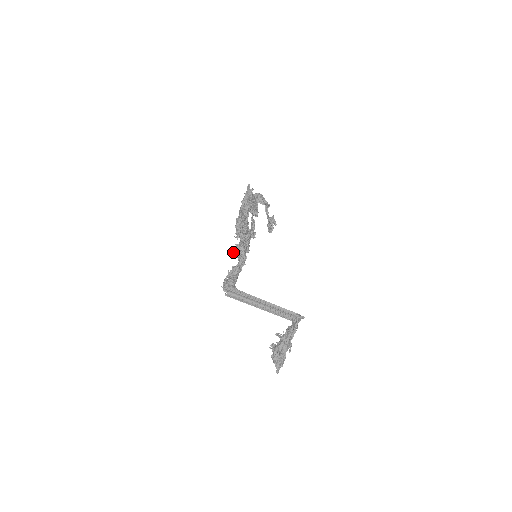
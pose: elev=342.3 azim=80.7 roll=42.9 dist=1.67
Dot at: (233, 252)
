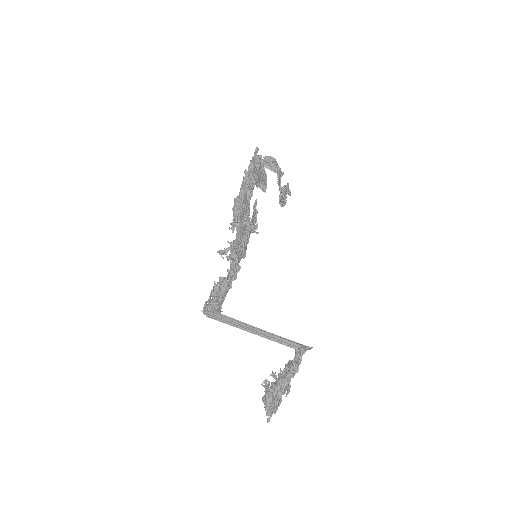
Dot at: (224, 254)
